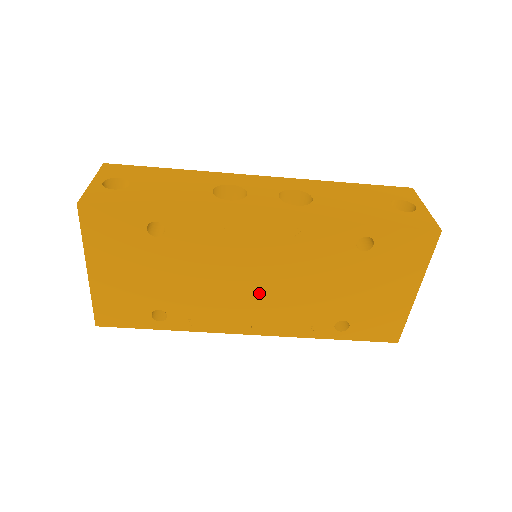
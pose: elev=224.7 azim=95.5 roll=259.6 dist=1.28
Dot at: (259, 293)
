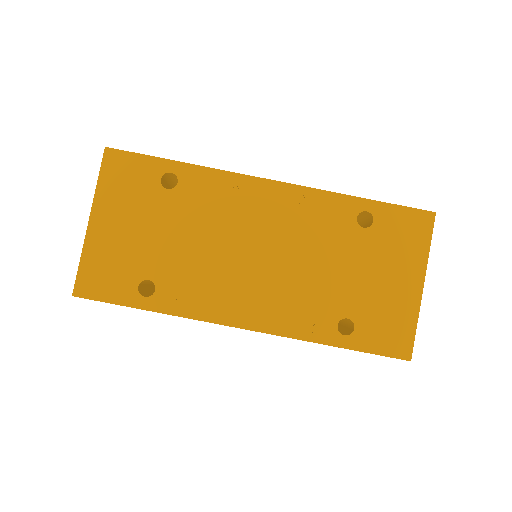
Dot at: (258, 269)
